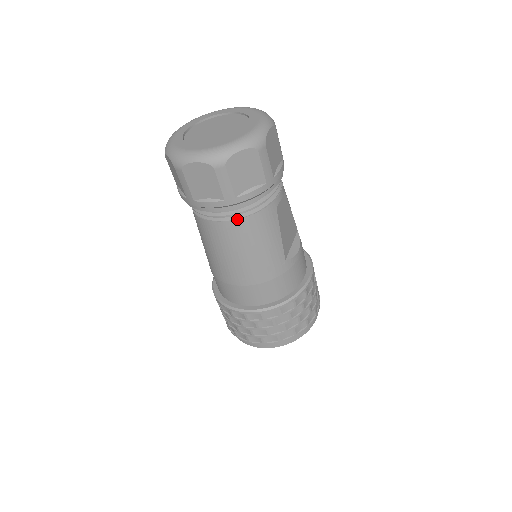
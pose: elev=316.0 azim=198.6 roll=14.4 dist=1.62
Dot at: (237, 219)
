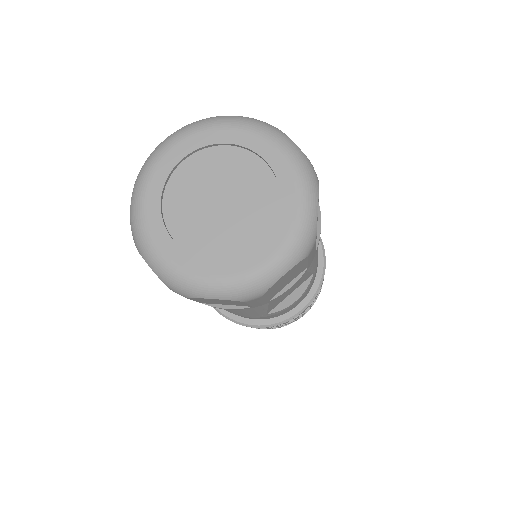
Dot at: occluded
